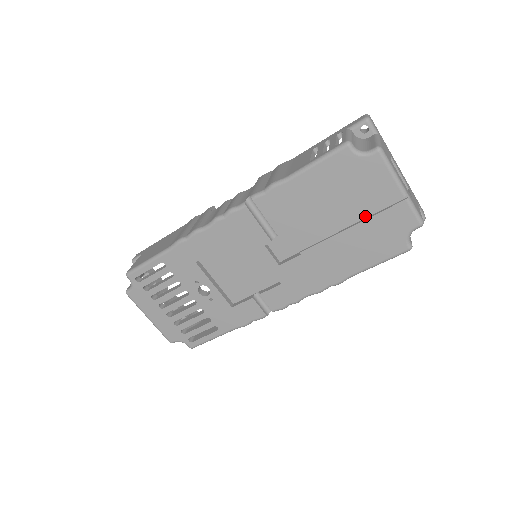
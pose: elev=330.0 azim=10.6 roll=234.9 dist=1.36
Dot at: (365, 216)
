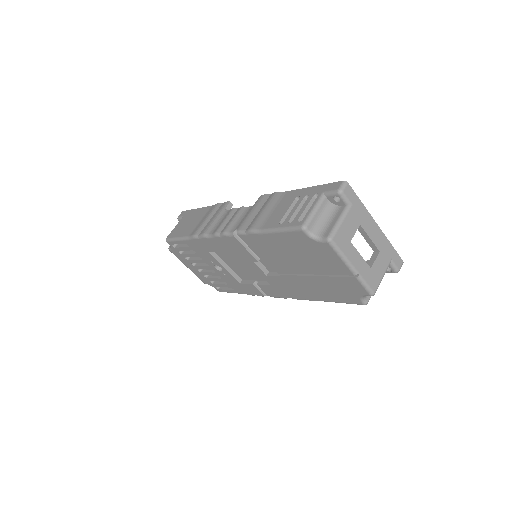
Dot at: (325, 274)
